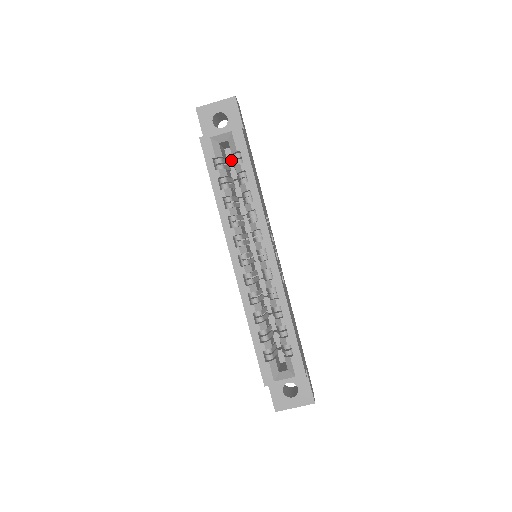
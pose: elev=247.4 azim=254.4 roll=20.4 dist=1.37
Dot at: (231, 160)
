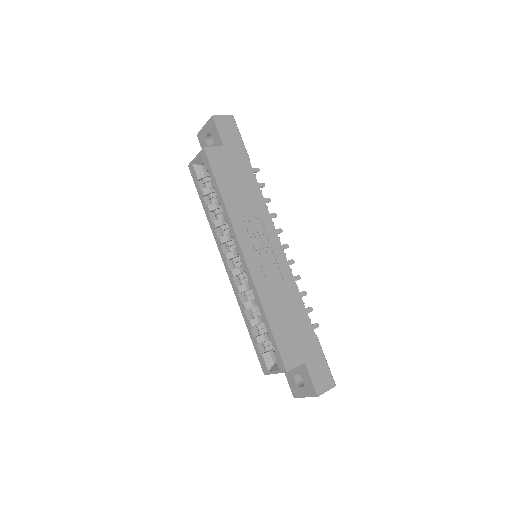
Dot at: occluded
